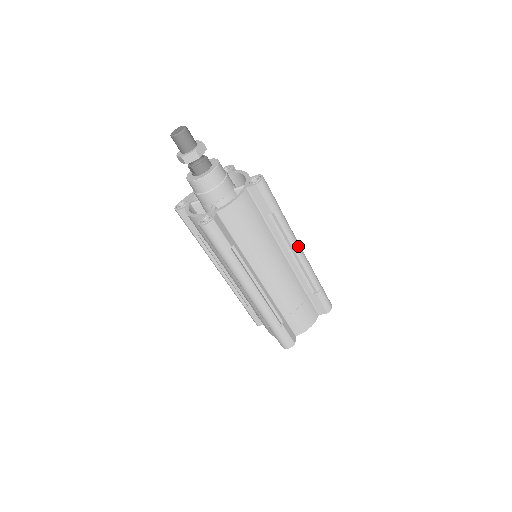
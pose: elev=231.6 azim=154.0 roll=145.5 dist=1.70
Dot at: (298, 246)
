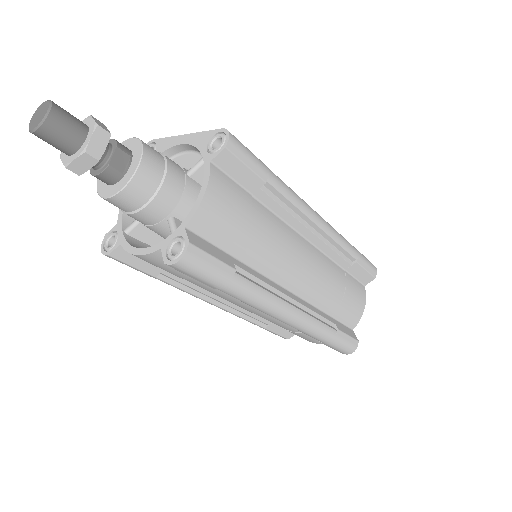
Dot at: (277, 315)
